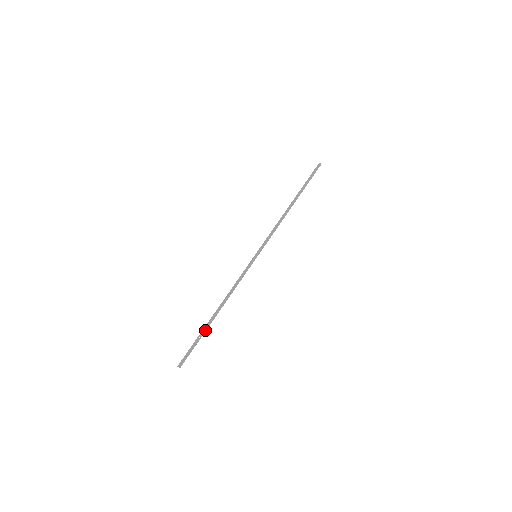
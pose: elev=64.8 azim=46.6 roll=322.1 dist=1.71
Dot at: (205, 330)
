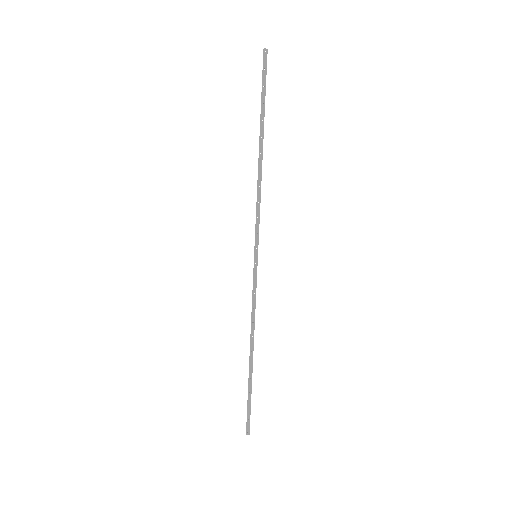
Dot at: (250, 381)
